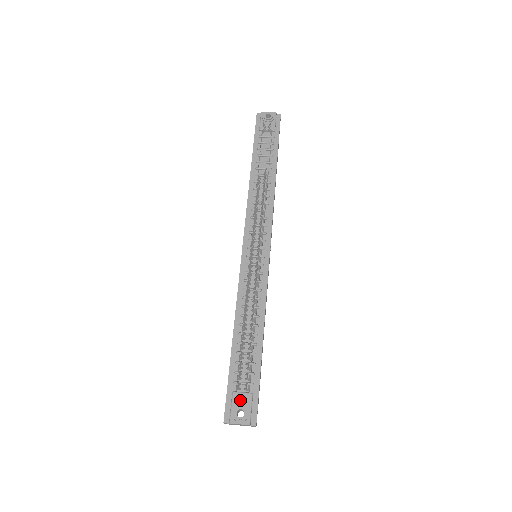
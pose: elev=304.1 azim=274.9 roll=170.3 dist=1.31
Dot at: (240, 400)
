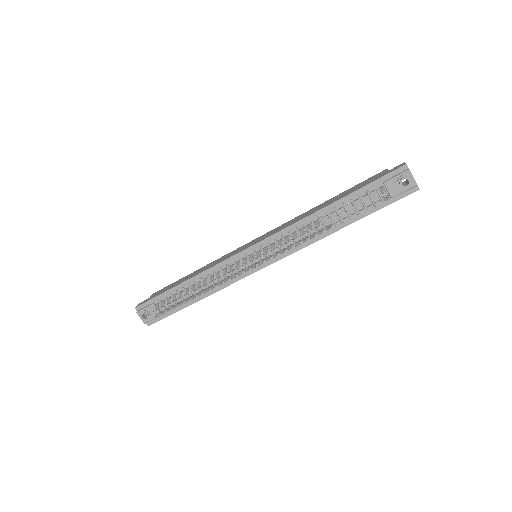
Dot at: occluded
